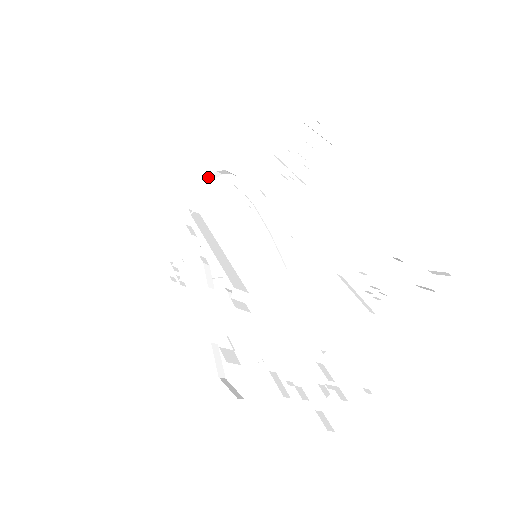
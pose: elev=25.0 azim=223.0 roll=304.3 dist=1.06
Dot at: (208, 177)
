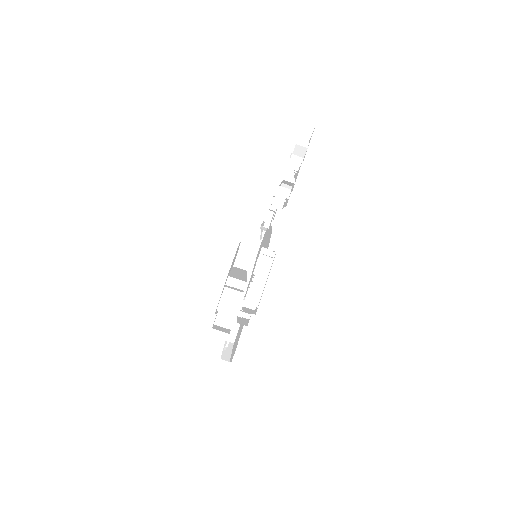
Dot at: (255, 245)
